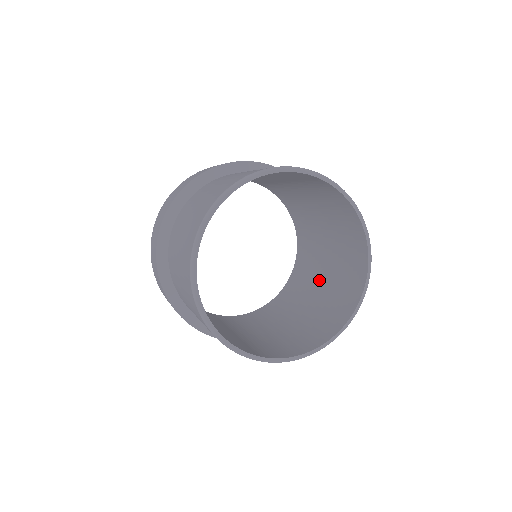
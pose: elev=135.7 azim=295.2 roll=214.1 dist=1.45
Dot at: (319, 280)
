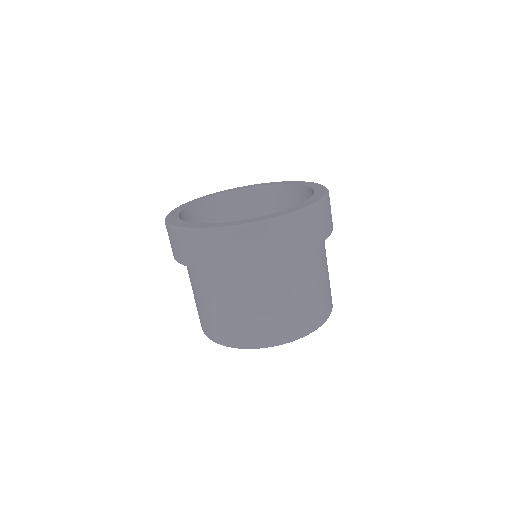
Dot at: occluded
